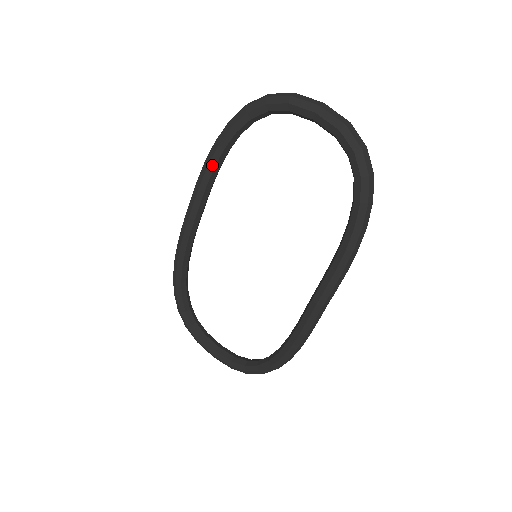
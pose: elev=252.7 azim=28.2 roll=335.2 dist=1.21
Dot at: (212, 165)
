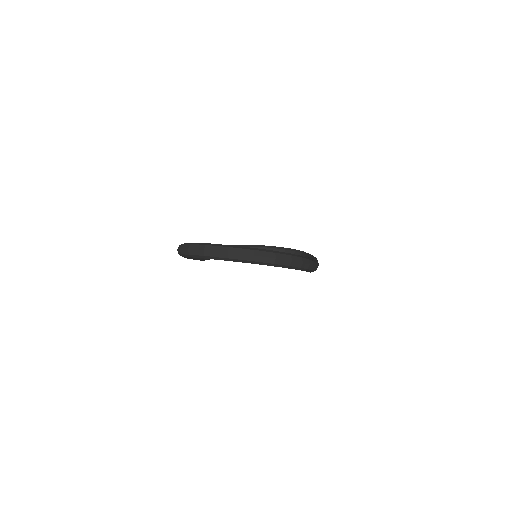
Dot at: occluded
